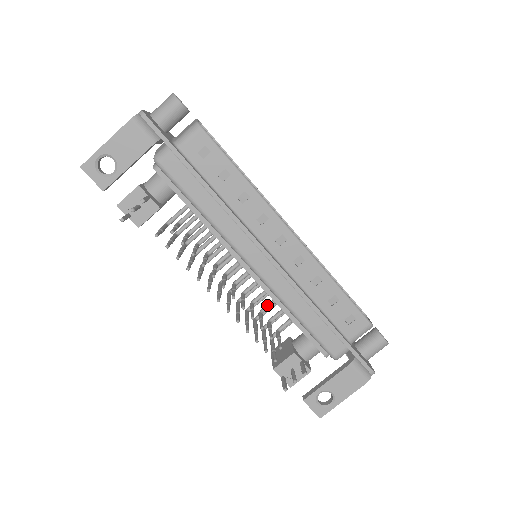
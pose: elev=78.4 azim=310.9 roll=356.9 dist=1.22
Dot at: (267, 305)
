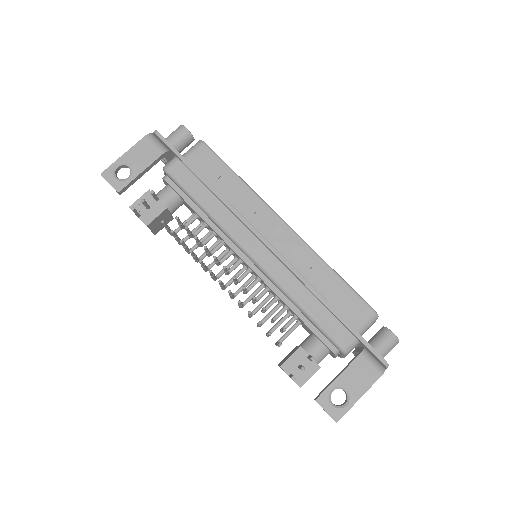
Dot at: (269, 302)
